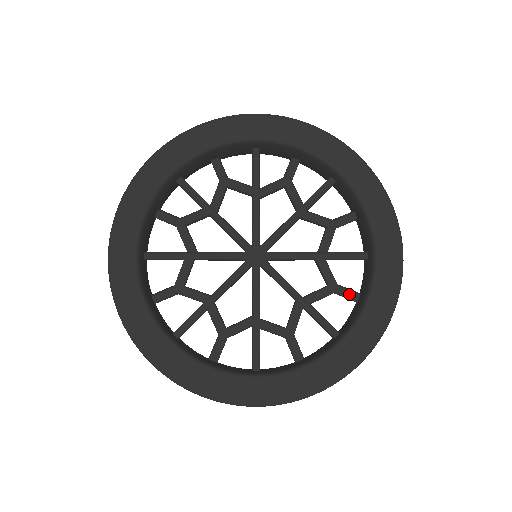
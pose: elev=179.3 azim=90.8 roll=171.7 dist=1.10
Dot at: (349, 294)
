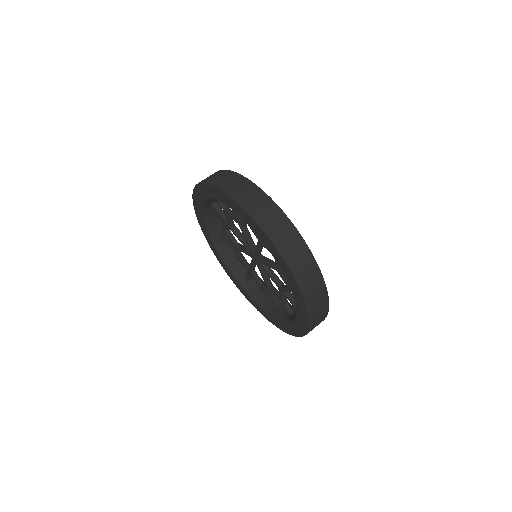
Dot at: occluded
